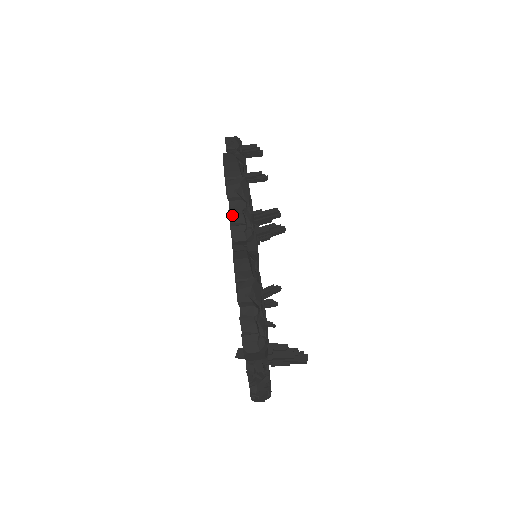
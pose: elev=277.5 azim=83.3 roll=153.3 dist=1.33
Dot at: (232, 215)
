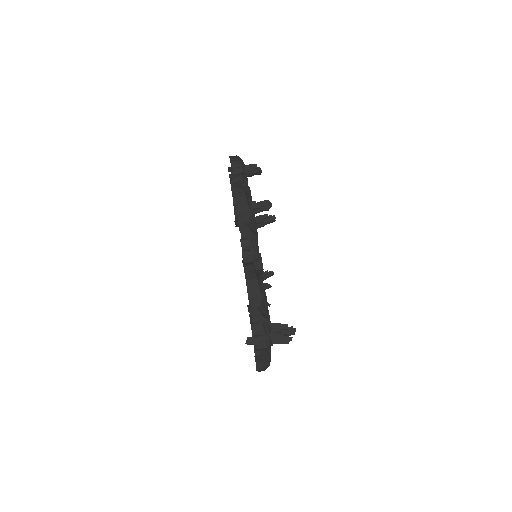
Dot at: (243, 243)
